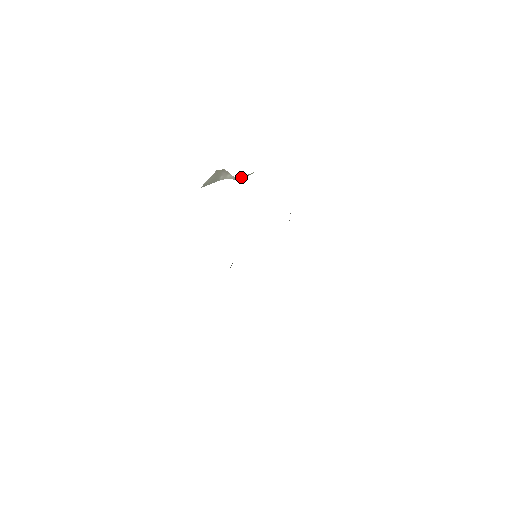
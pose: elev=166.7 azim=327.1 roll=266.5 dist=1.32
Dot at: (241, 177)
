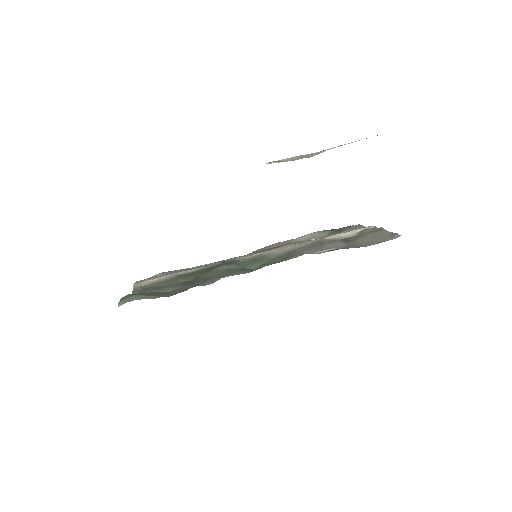
Dot at: (348, 143)
